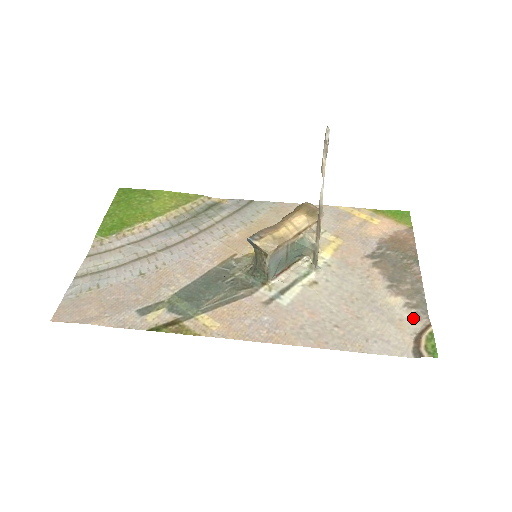
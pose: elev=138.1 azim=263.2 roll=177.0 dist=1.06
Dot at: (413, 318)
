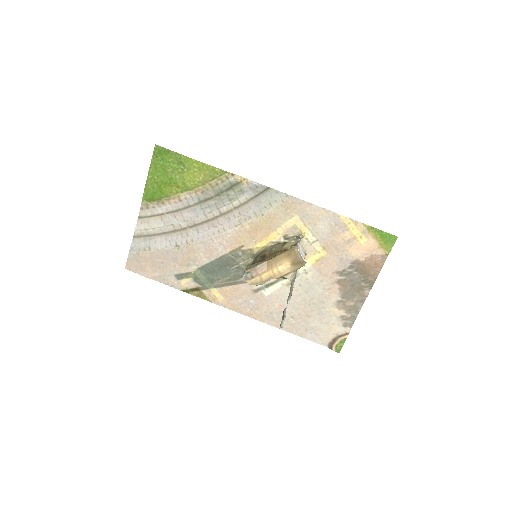
Dot at: (342, 325)
